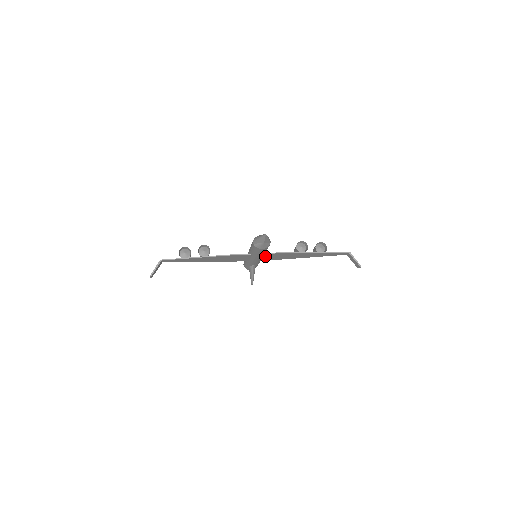
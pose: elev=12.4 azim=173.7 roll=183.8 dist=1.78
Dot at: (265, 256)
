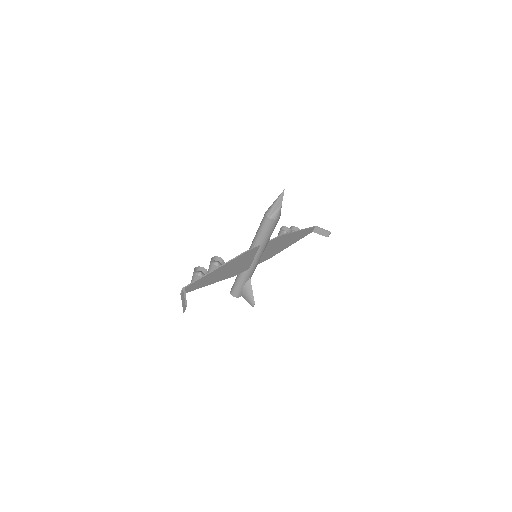
Dot at: (265, 250)
